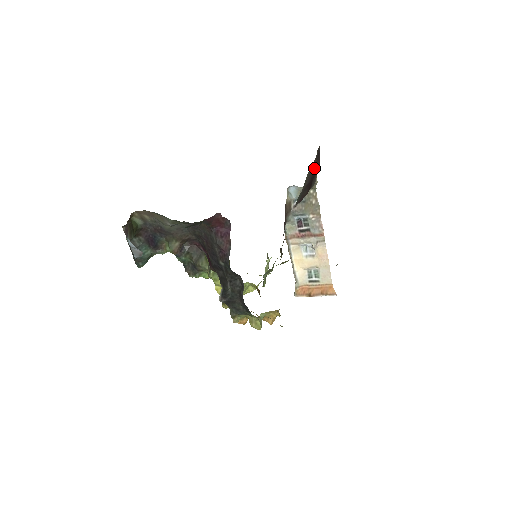
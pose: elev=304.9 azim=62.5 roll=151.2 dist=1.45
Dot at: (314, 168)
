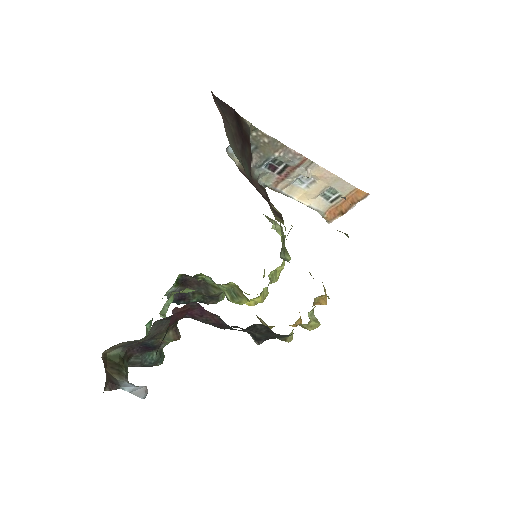
Dot at: (232, 124)
